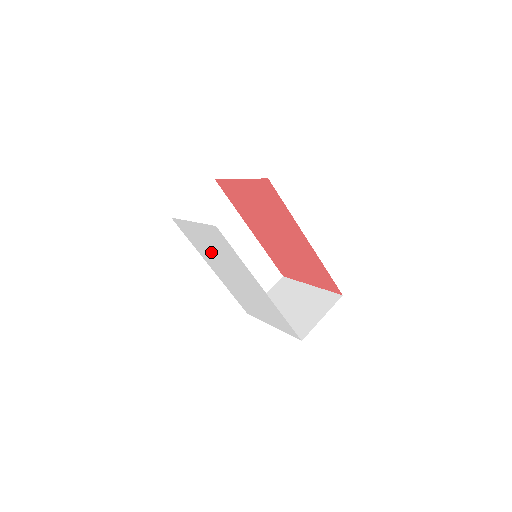
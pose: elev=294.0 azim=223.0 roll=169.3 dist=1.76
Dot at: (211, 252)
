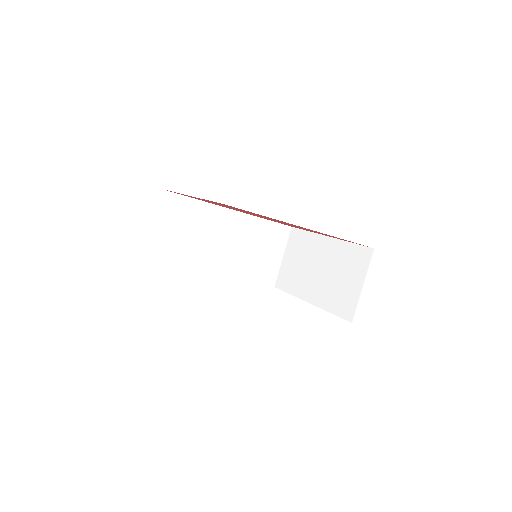
Dot at: occluded
